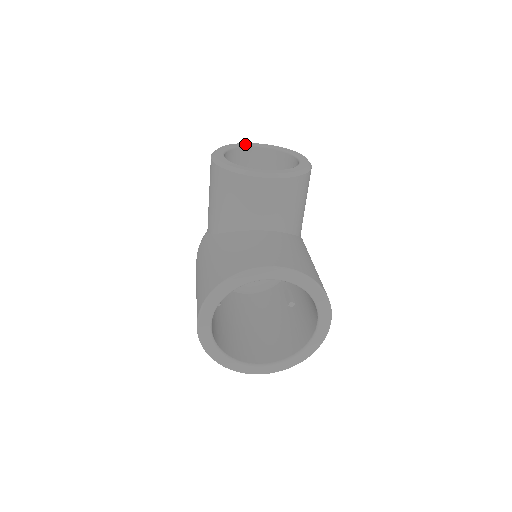
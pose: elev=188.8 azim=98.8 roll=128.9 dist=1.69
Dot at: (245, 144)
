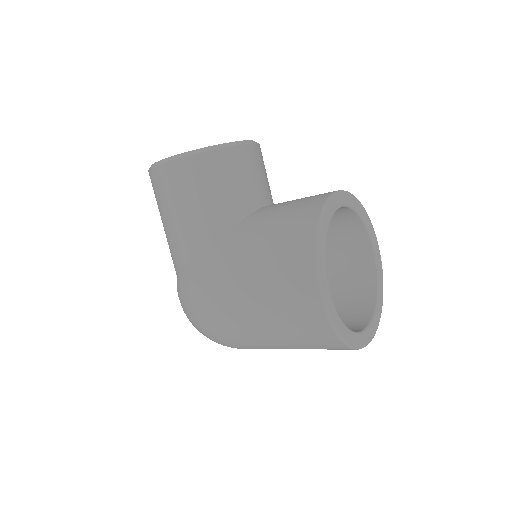
Dot at: occluded
